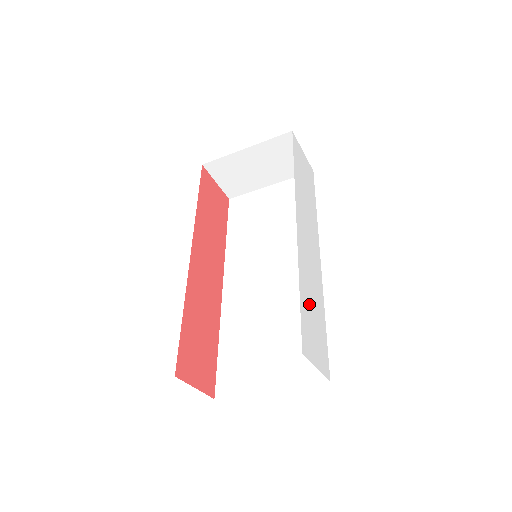
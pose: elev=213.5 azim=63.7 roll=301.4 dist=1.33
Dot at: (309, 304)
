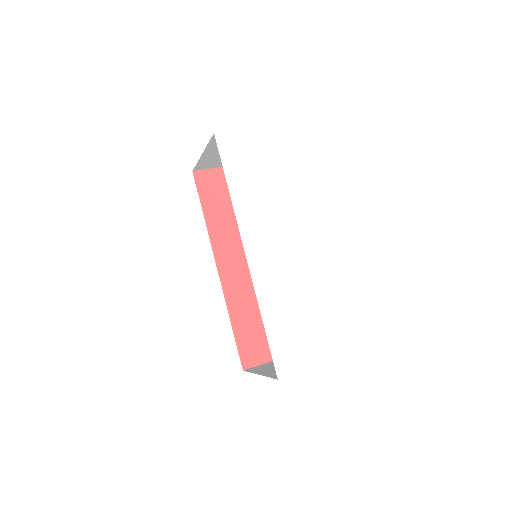
Dot at: (284, 320)
